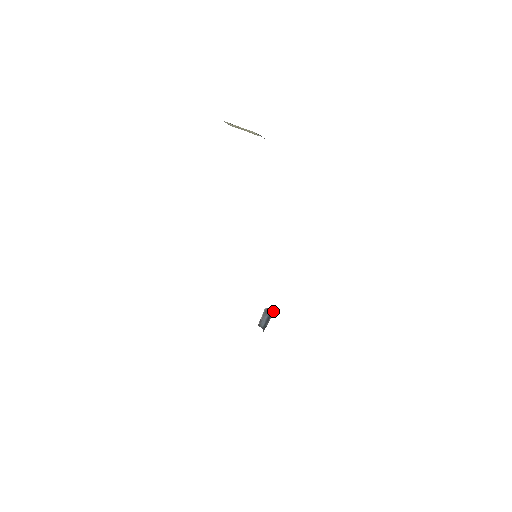
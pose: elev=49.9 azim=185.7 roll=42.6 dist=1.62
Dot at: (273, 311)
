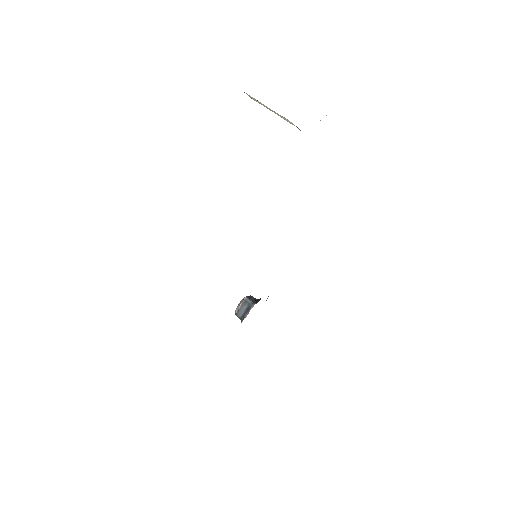
Dot at: (254, 301)
